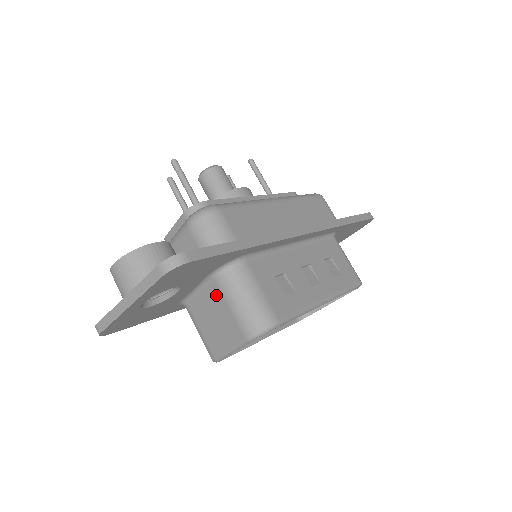
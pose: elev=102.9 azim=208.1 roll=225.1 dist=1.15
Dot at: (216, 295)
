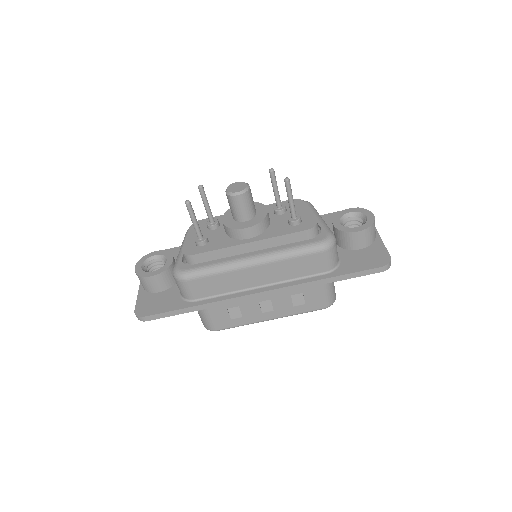
Dot at: occluded
